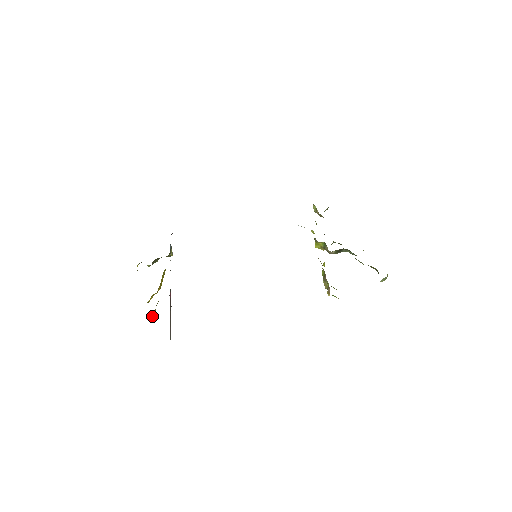
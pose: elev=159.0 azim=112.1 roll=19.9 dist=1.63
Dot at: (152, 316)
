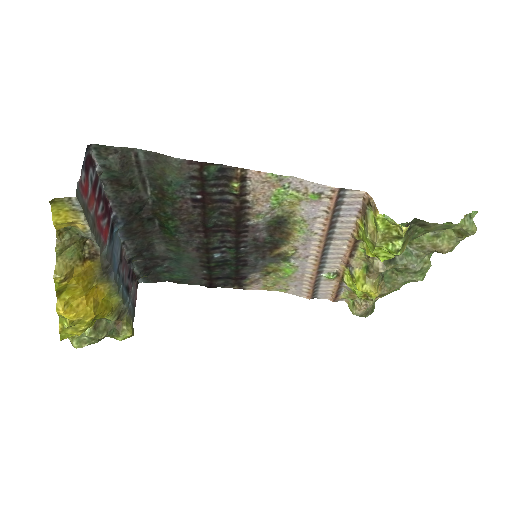
Dot at: (60, 274)
